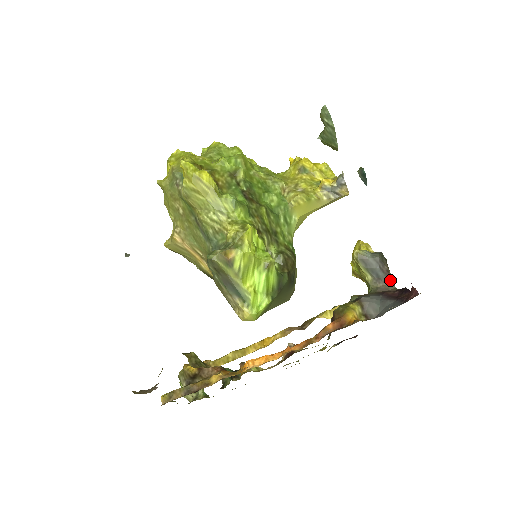
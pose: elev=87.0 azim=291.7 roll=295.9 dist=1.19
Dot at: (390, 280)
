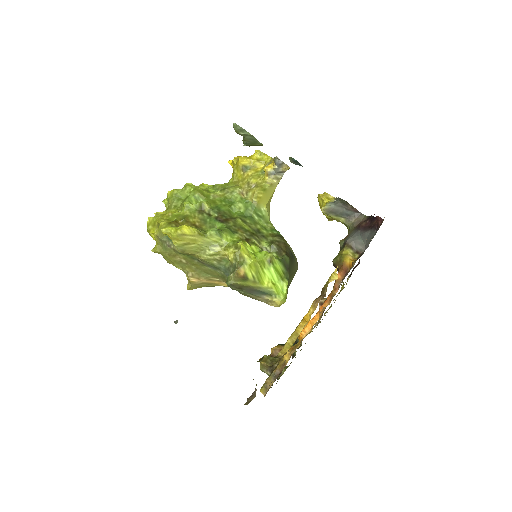
Dot at: (358, 212)
